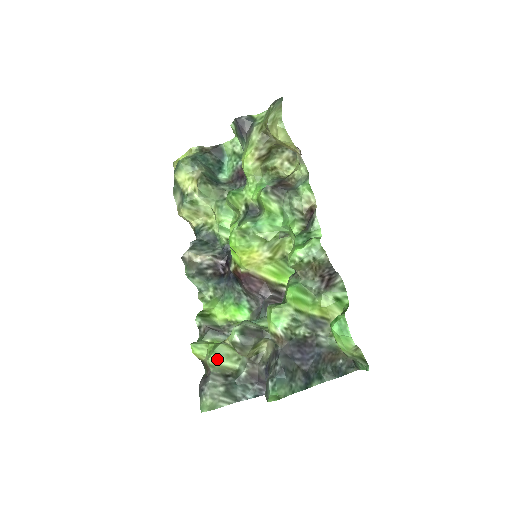
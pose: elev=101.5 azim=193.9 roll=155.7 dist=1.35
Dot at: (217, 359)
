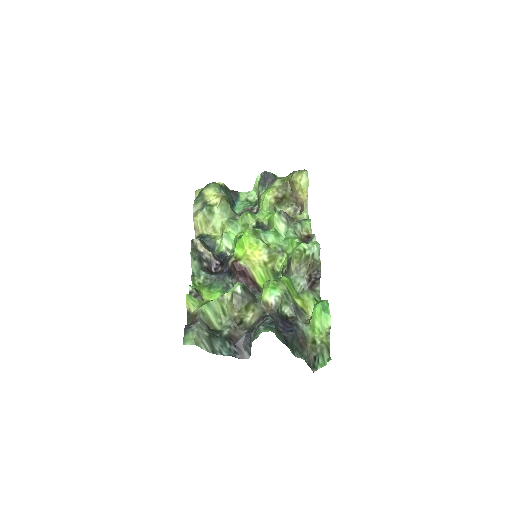
Dot at: (208, 310)
